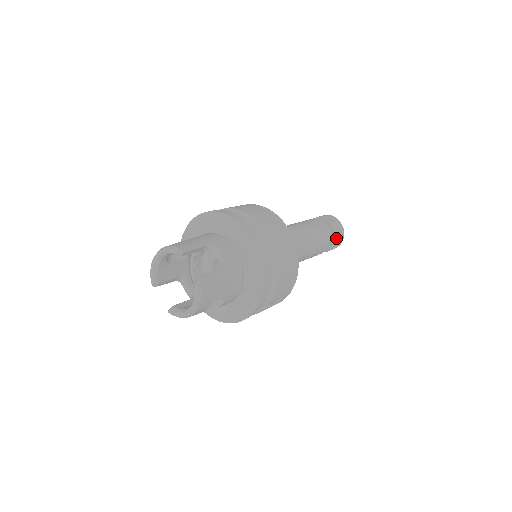
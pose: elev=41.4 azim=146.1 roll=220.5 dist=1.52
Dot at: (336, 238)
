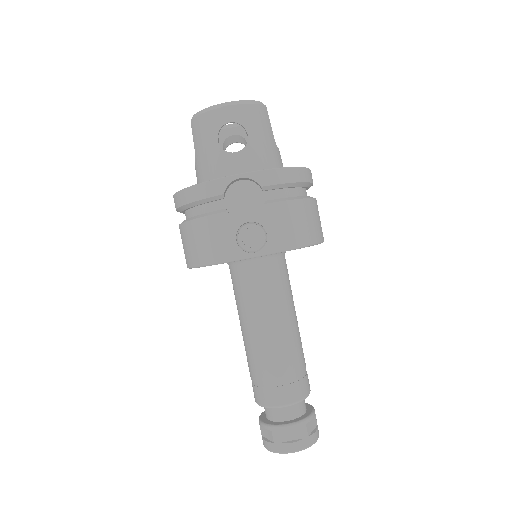
Dot at: (308, 419)
